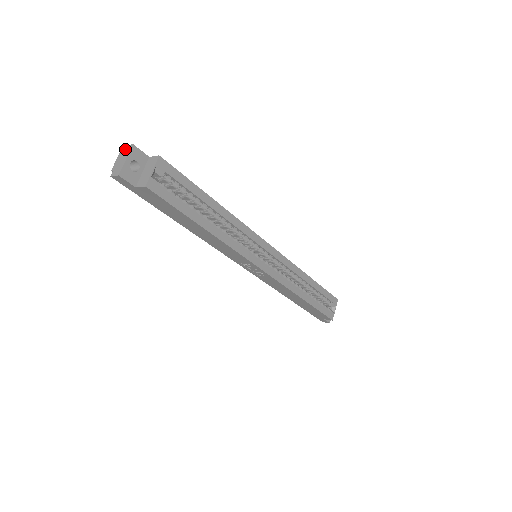
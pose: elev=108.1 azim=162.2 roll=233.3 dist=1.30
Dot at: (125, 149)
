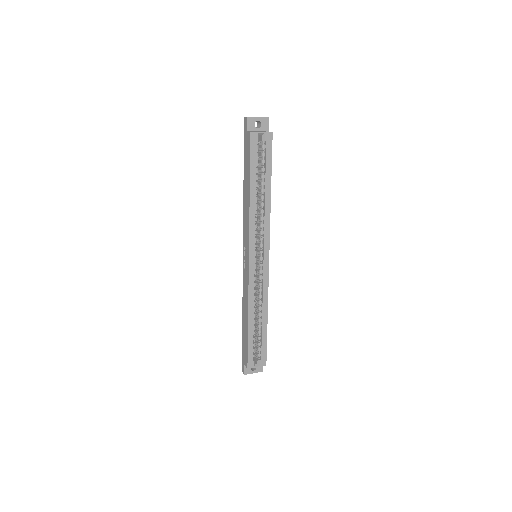
Dot at: occluded
